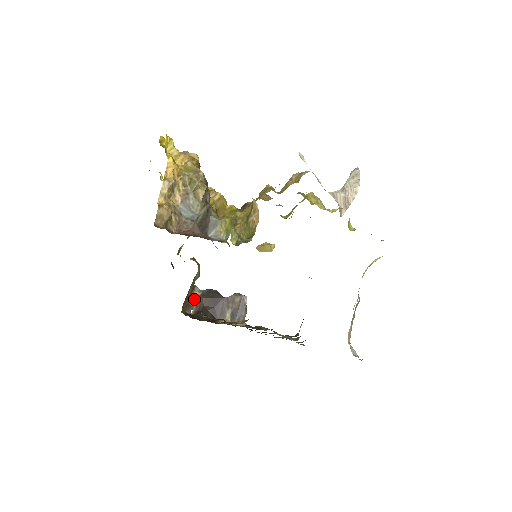
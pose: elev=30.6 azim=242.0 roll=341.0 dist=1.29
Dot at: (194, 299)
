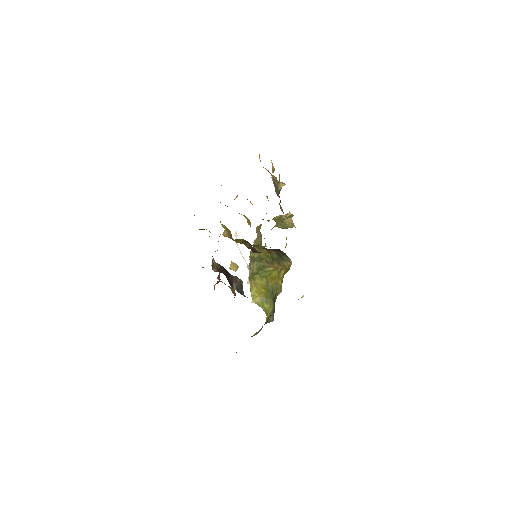
Dot at: (214, 263)
